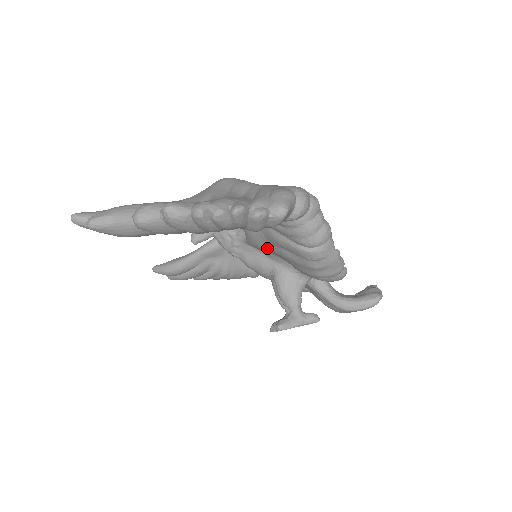
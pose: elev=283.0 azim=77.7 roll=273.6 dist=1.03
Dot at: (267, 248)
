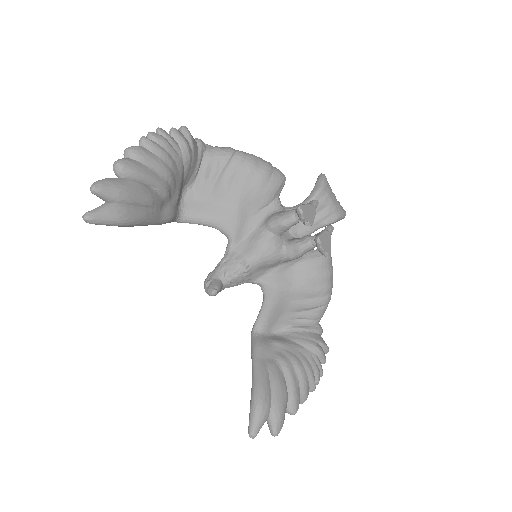
Dot at: (234, 209)
